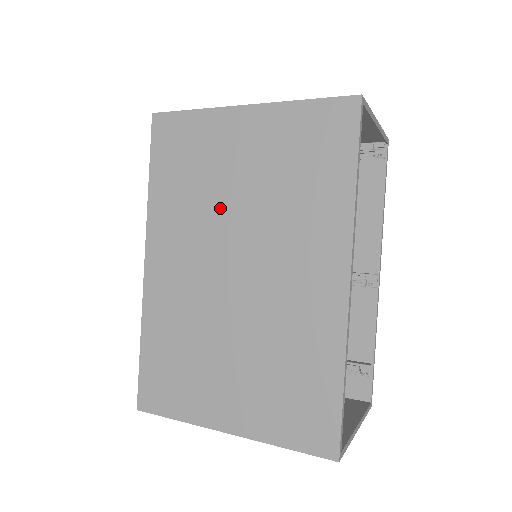
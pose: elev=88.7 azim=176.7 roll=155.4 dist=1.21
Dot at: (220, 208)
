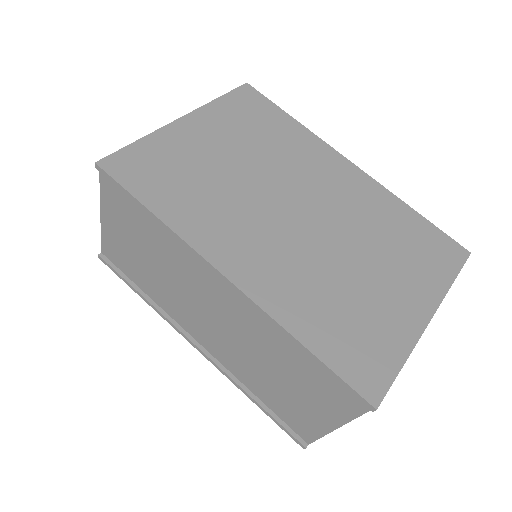
Dot at: (239, 184)
